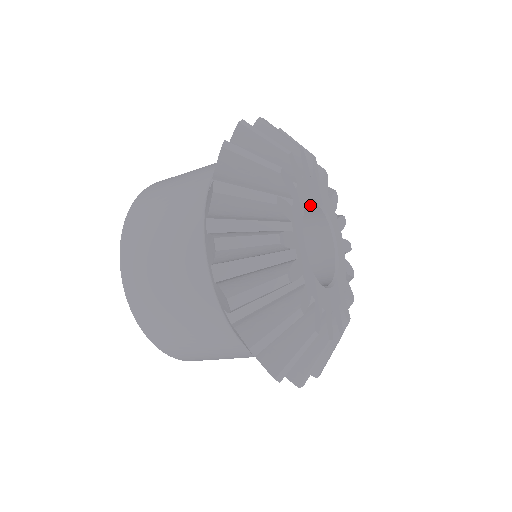
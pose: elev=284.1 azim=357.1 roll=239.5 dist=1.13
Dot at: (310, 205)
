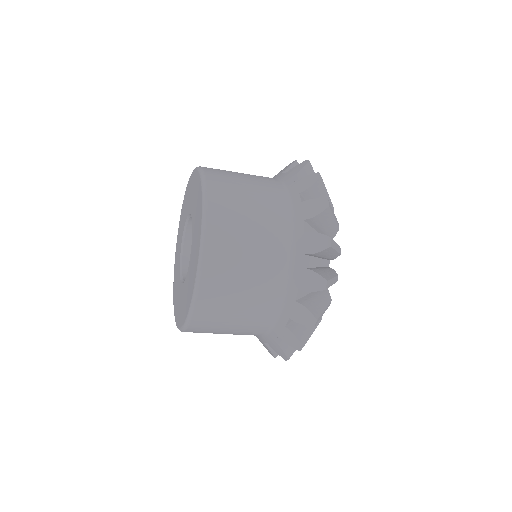
Dot at: occluded
